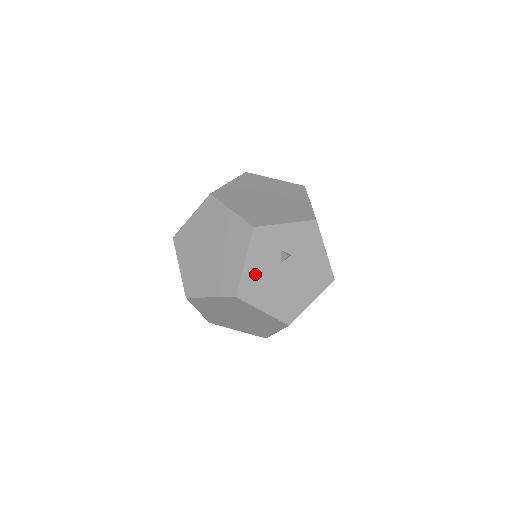
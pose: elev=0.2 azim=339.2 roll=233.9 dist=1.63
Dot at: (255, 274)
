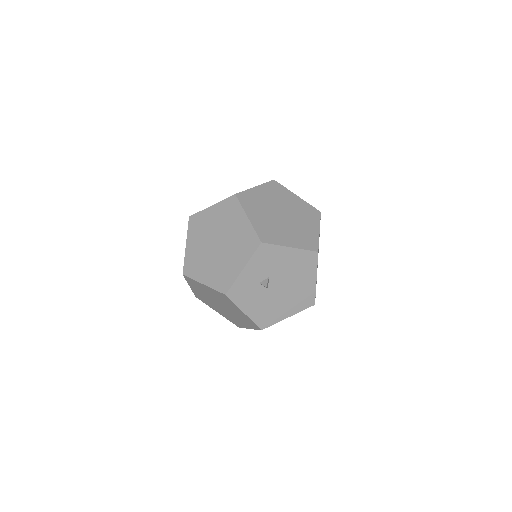
Dot at: (258, 310)
